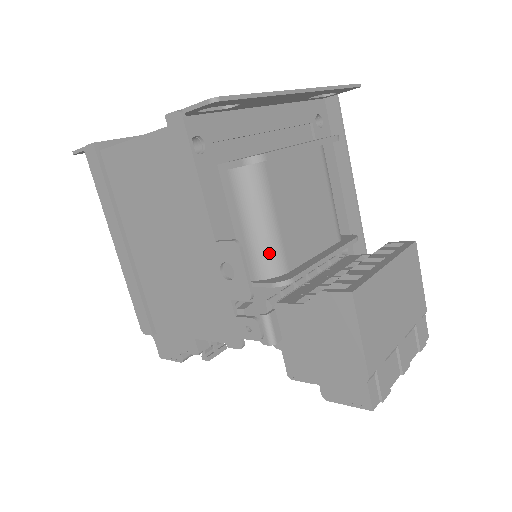
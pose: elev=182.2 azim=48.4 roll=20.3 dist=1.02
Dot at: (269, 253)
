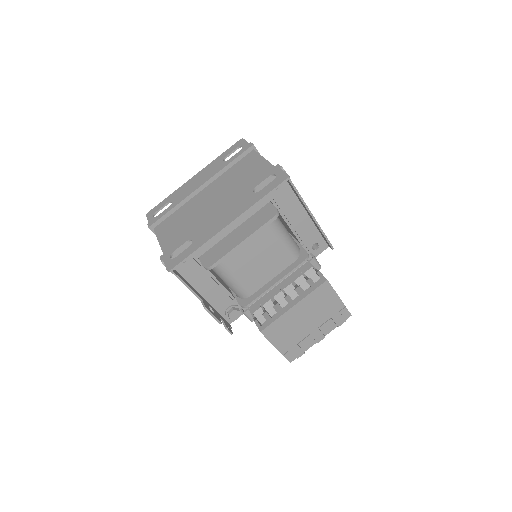
Dot at: (237, 291)
